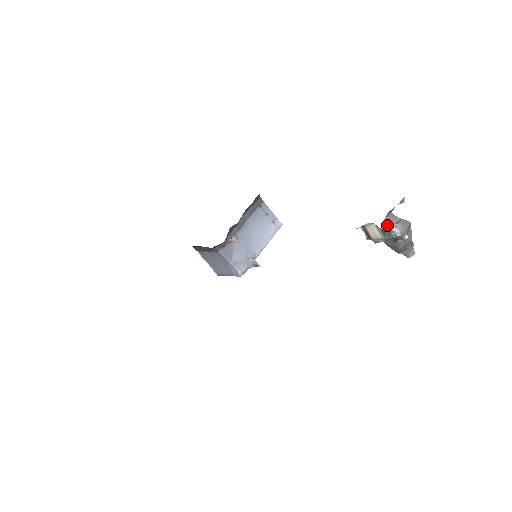
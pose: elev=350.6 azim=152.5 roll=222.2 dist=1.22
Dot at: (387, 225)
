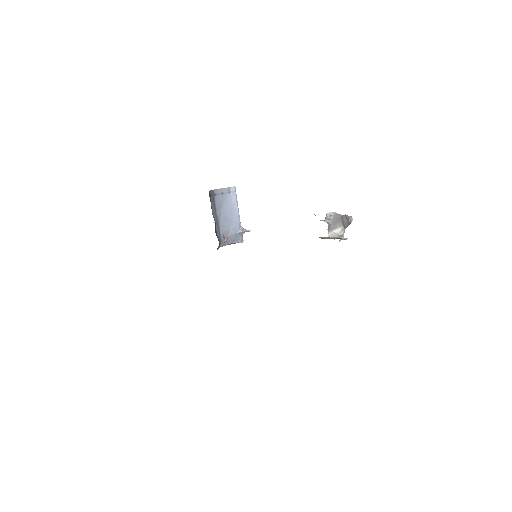
Dot at: (332, 236)
